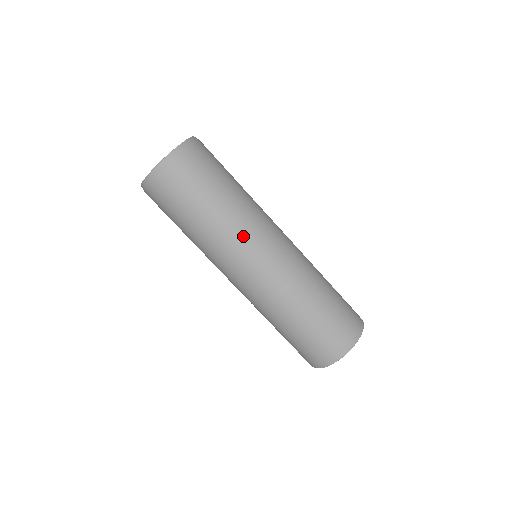
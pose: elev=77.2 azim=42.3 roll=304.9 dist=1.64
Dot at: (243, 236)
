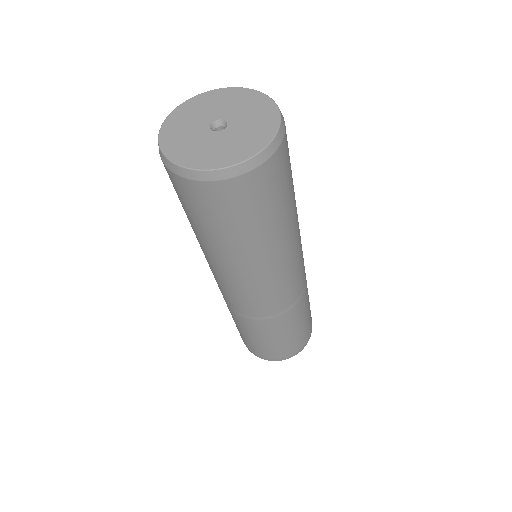
Dot at: (282, 263)
